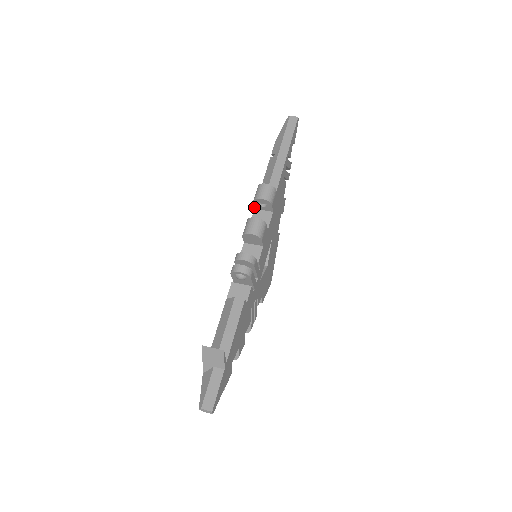
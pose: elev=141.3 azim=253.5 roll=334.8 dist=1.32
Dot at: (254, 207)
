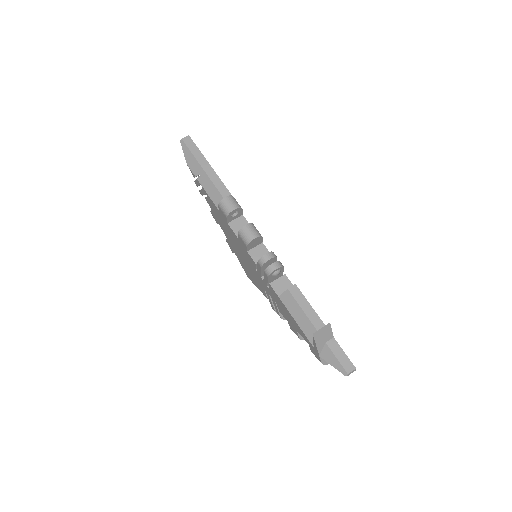
Dot at: (227, 222)
